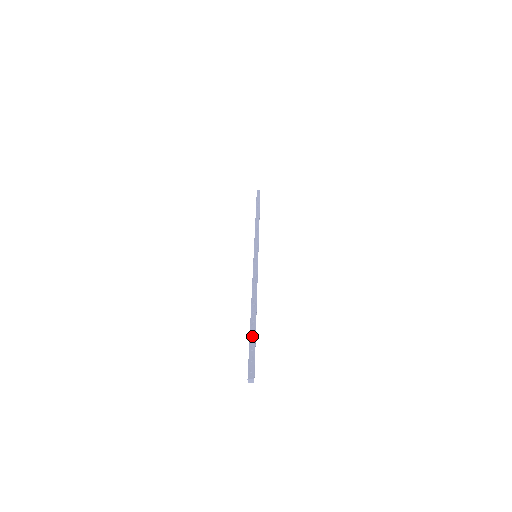
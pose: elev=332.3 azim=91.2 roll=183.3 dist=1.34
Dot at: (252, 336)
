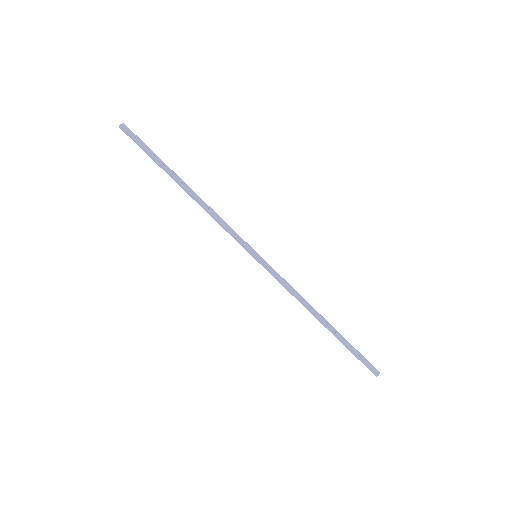
Dot at: (348, 345)
